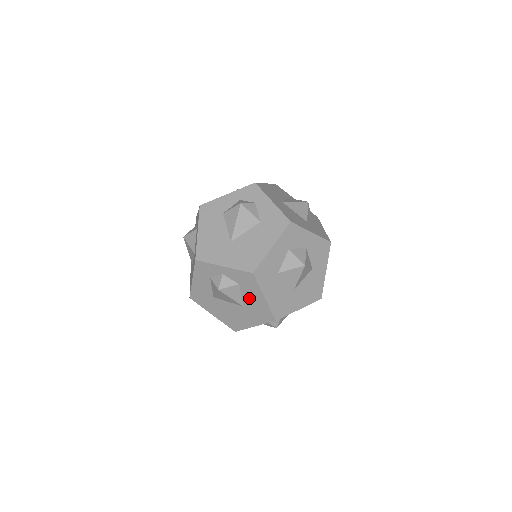
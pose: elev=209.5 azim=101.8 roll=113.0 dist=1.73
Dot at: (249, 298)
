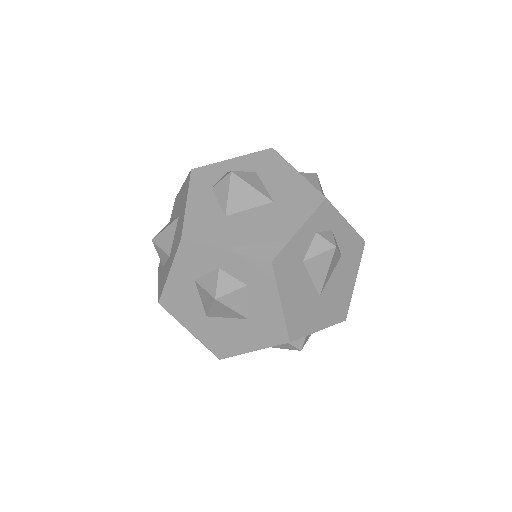
Dot at: occluded
